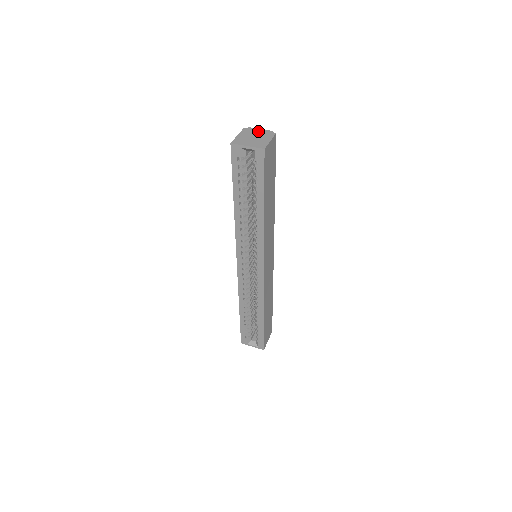
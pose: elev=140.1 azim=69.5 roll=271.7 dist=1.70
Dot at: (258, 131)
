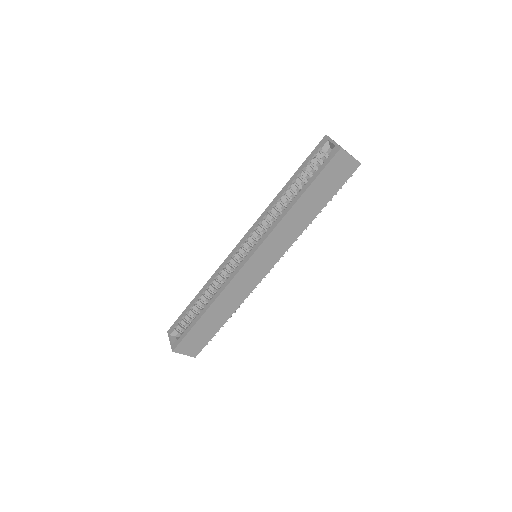
Dot at: occluded
